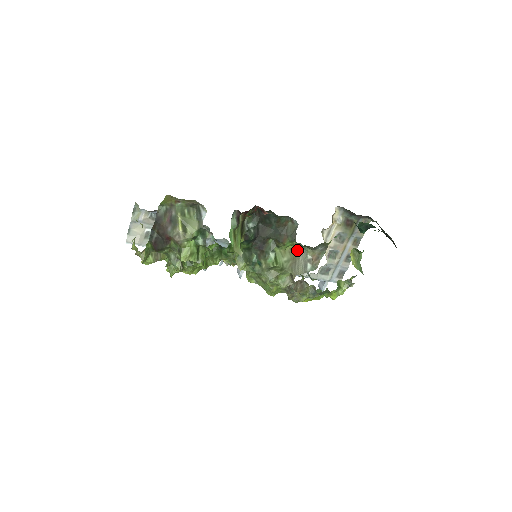
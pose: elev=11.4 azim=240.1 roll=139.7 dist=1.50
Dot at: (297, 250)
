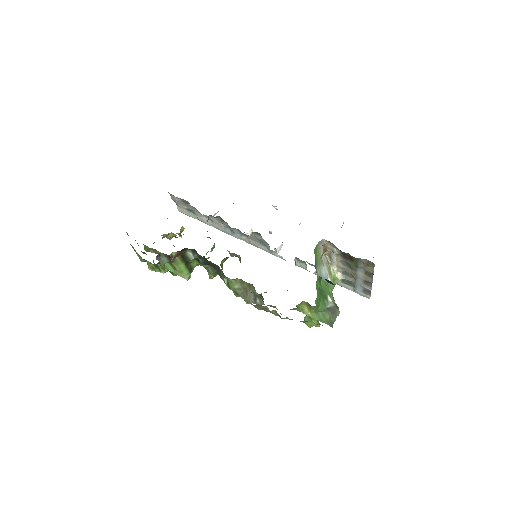
Dot at: (246, 283)
